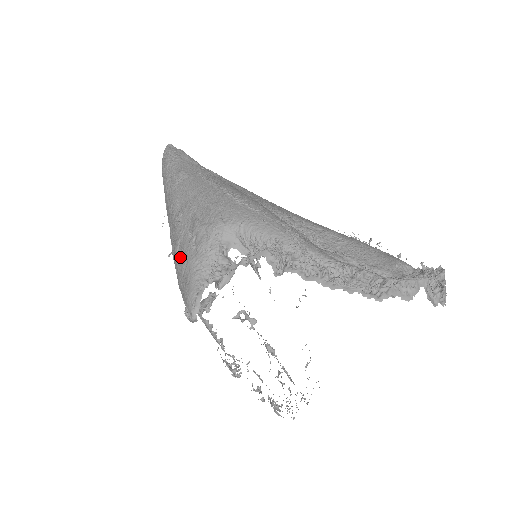
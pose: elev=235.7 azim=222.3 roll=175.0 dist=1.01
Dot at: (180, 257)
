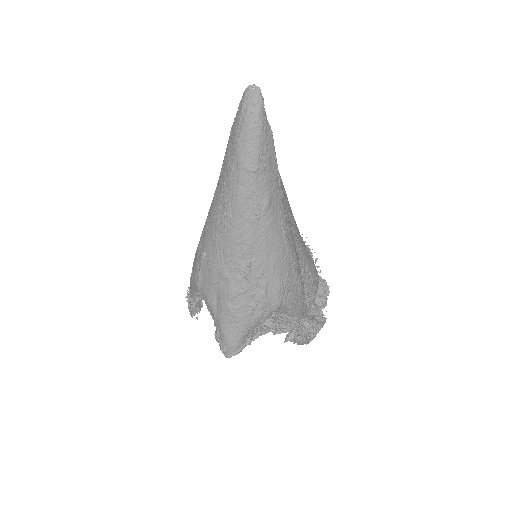
Dot at: (236, 310)
